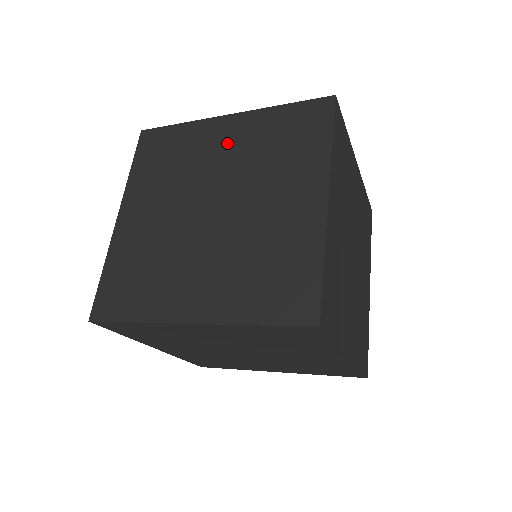
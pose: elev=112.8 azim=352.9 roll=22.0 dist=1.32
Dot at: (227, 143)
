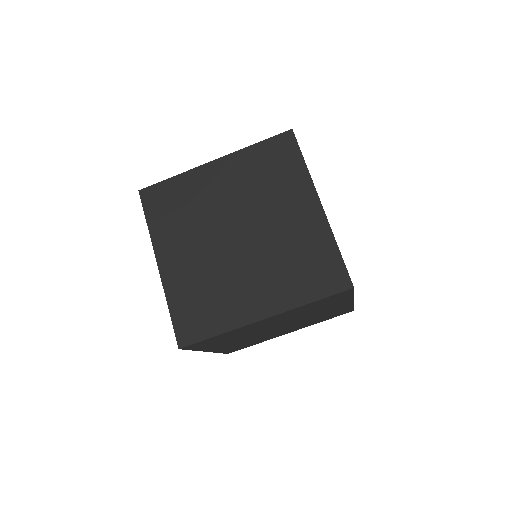
Dot at: (224, 183)
